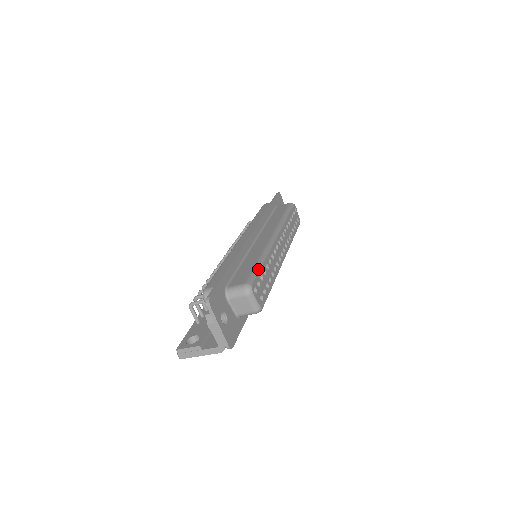
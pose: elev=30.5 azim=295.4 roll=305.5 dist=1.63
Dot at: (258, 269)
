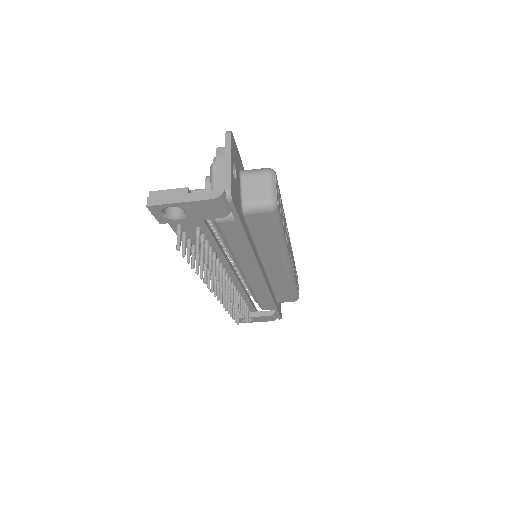
Dot at: occluded
